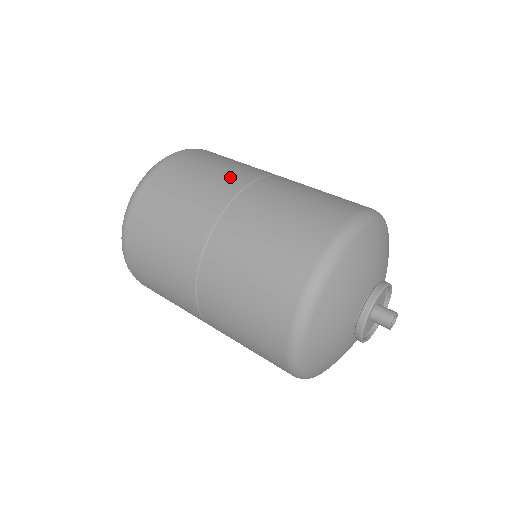
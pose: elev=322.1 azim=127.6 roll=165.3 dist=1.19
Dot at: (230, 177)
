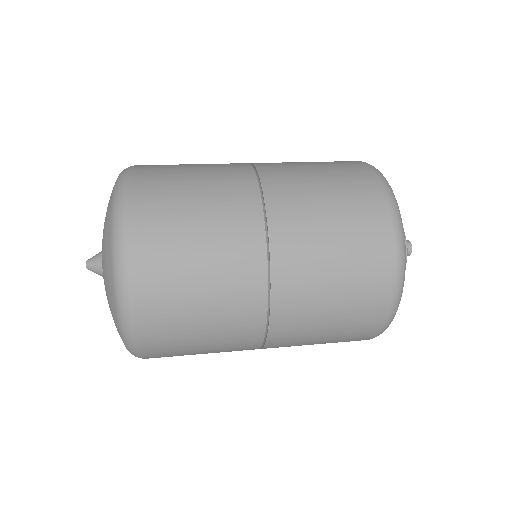
Dot at: occluded
